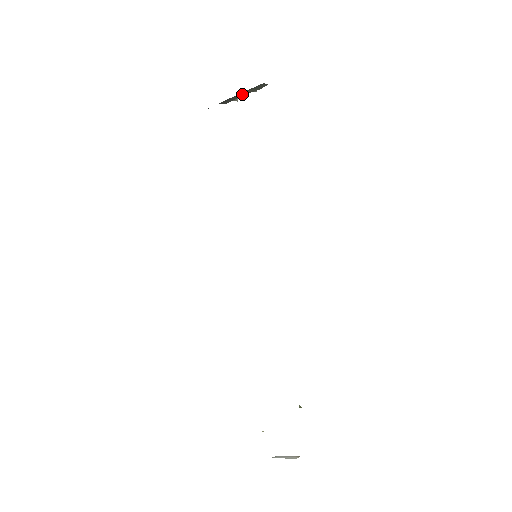
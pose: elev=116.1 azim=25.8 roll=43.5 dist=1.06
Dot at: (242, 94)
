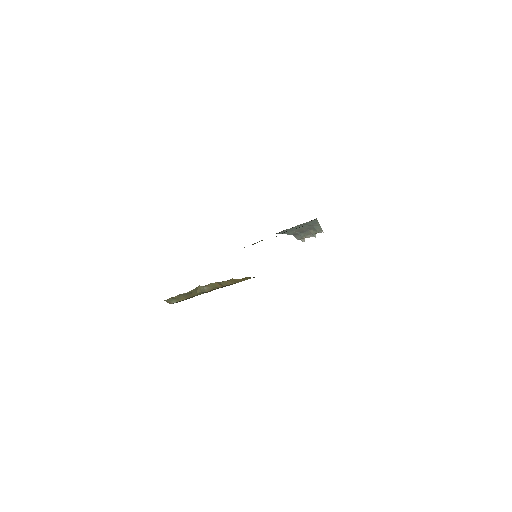
Dot at: (308, 234)
